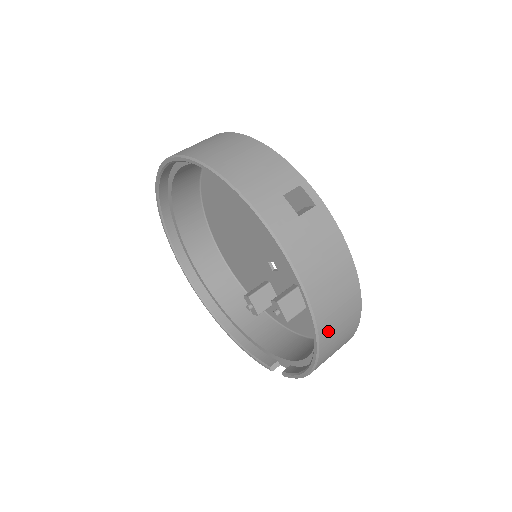
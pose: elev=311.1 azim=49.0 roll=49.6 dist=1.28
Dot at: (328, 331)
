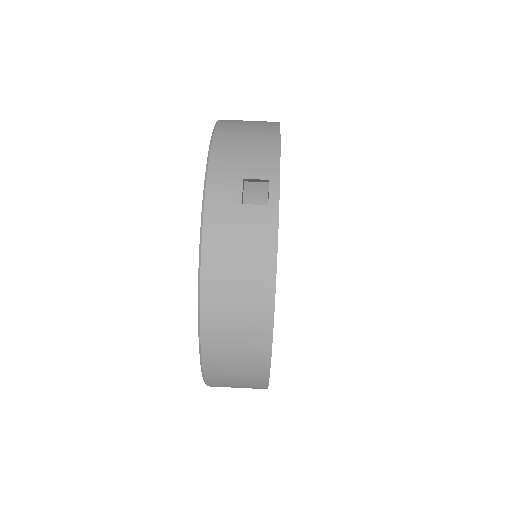
Dot at: (215, 337)
